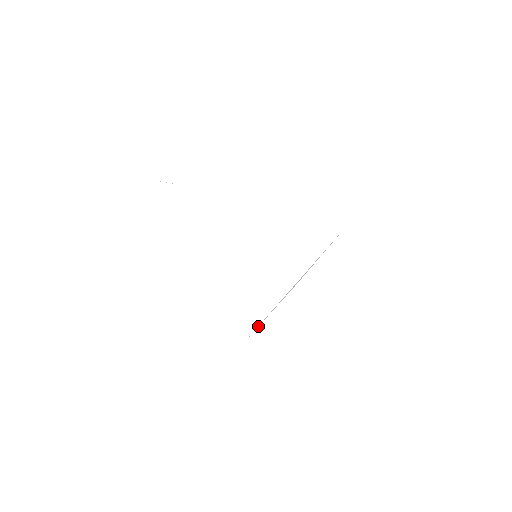
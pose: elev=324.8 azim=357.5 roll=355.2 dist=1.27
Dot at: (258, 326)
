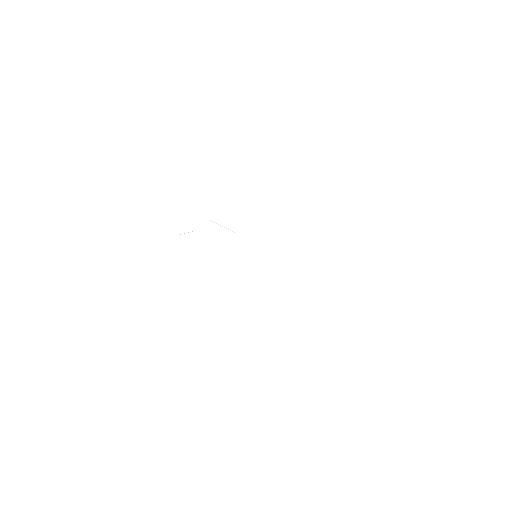
Dot at: occluded
